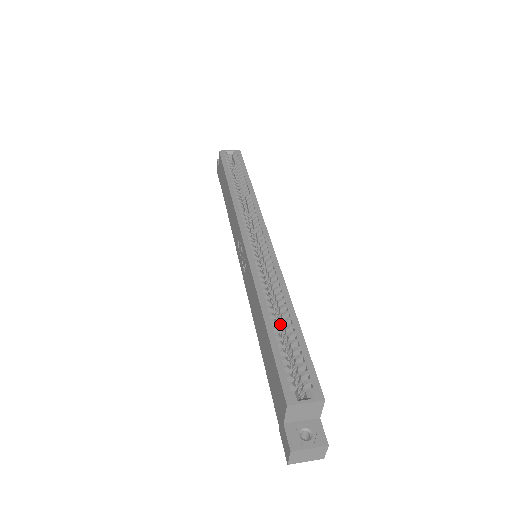
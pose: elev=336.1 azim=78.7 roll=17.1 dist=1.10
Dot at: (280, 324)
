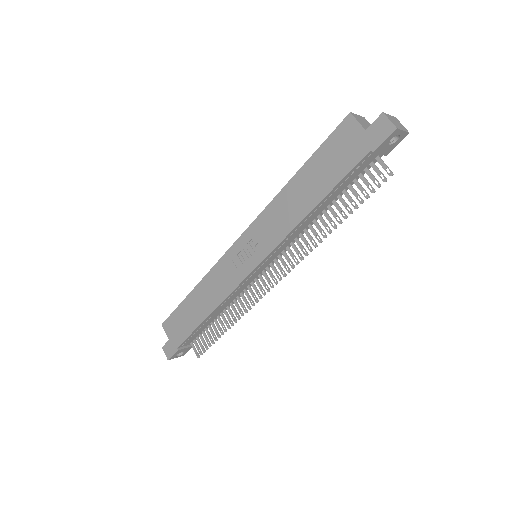
Dot at: occluded
